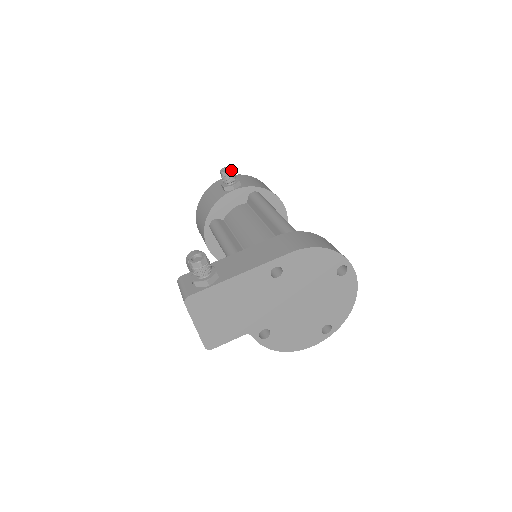
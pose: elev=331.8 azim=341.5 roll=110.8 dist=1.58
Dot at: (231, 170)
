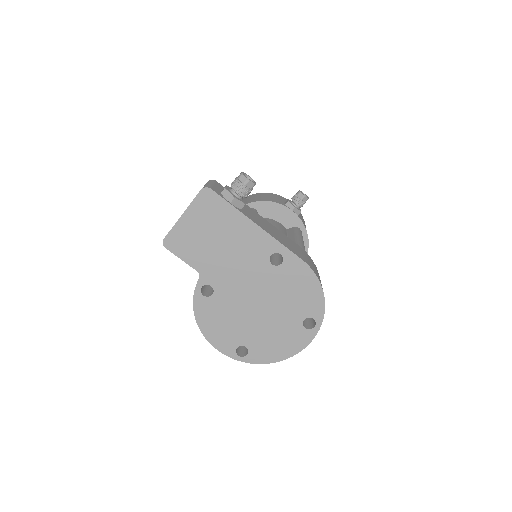
Dot at: (307, 198)
